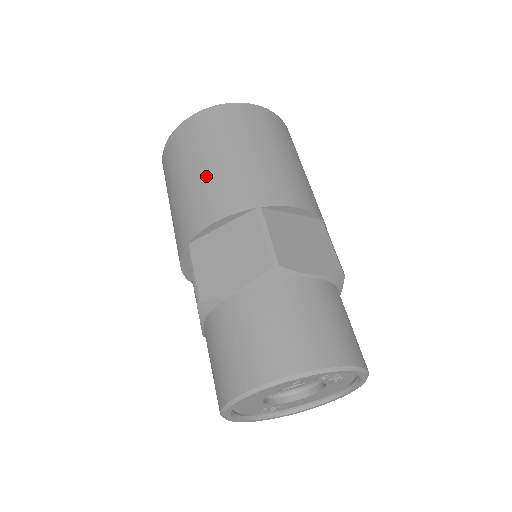
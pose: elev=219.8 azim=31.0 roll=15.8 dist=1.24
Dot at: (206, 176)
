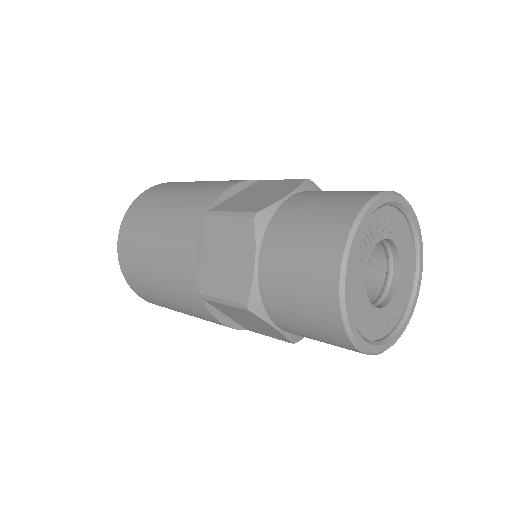
Dot at: (161, 248)
